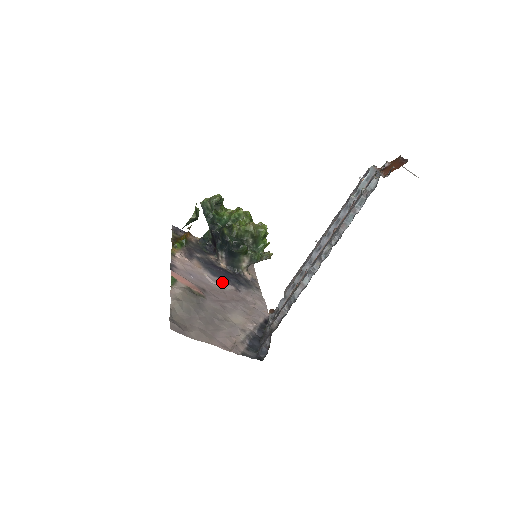
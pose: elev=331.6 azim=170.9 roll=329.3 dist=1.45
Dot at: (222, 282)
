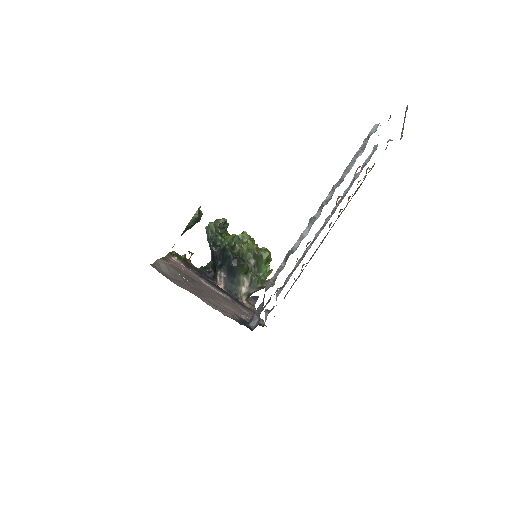
Dot at: (217, 289)
